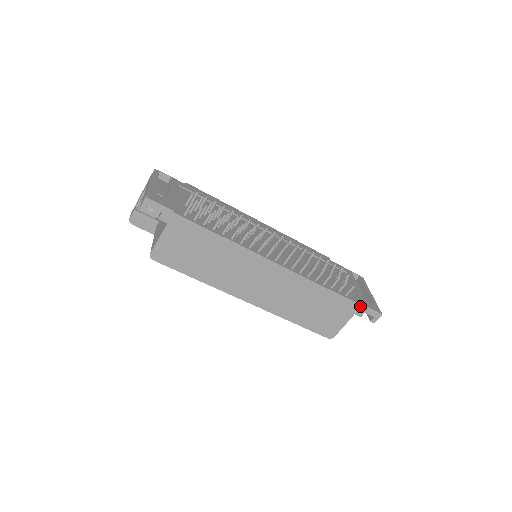
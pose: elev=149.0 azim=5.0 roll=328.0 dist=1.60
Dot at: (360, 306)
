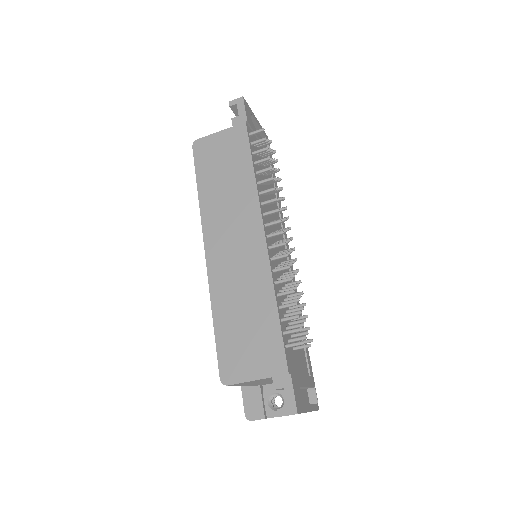
Dot at: (287, 372)
